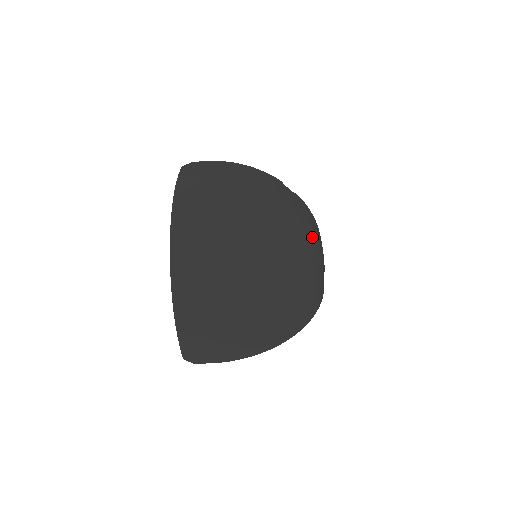
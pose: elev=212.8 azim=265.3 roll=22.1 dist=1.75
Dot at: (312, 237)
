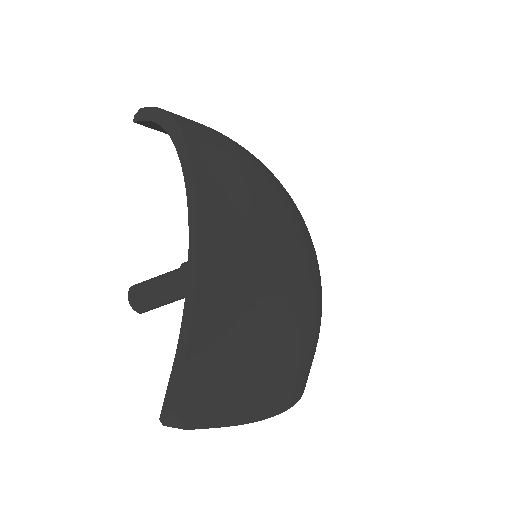
Dot at: occluded
